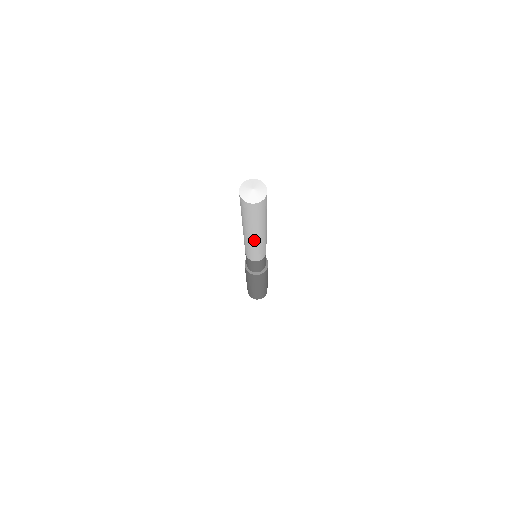
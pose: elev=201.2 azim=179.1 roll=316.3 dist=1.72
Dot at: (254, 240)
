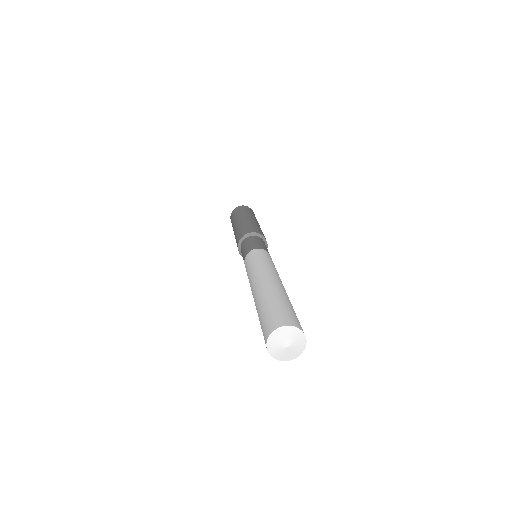
Dot at: occluded
